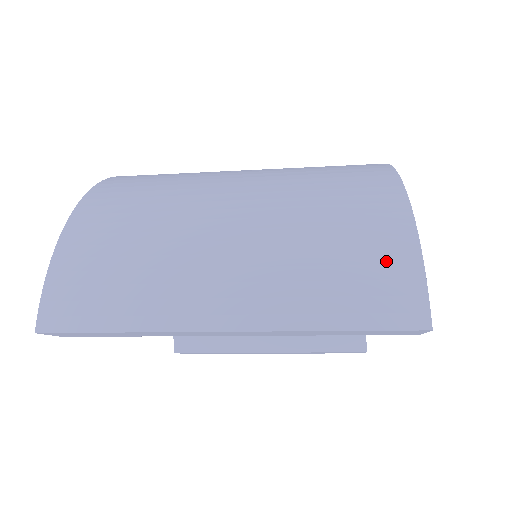
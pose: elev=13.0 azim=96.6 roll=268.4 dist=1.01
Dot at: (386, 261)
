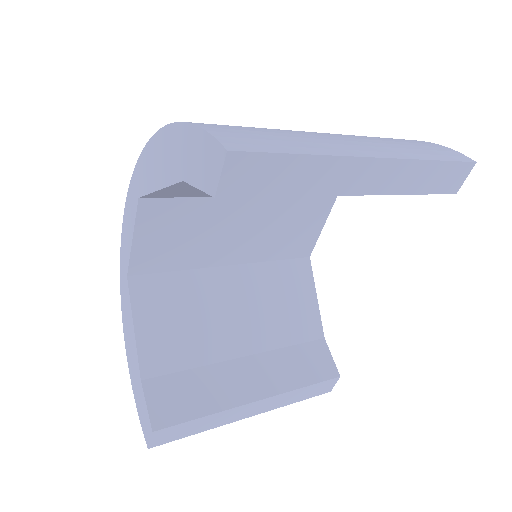
Dot at: (423, 143)
